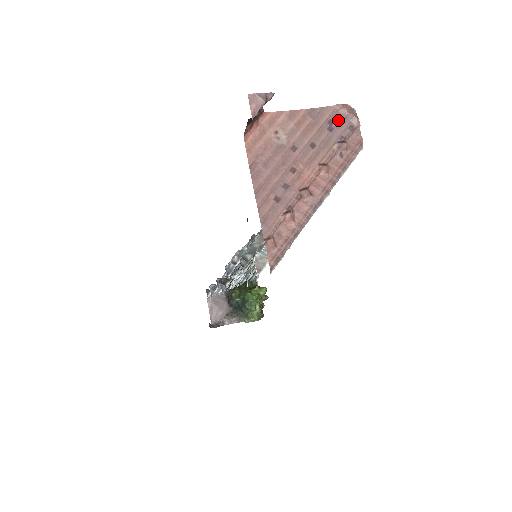
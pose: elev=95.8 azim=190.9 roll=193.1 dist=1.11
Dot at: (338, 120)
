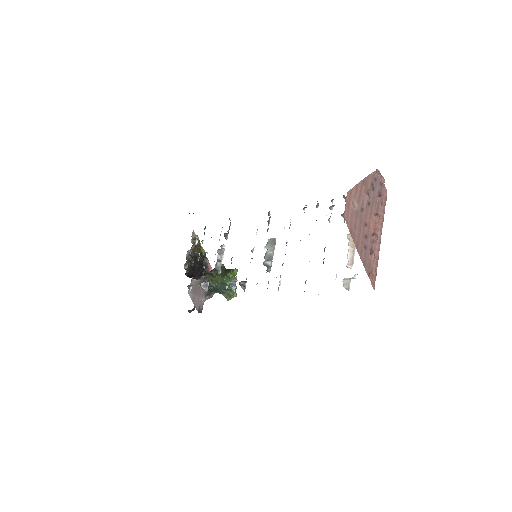
Dot at: (375, 181)
